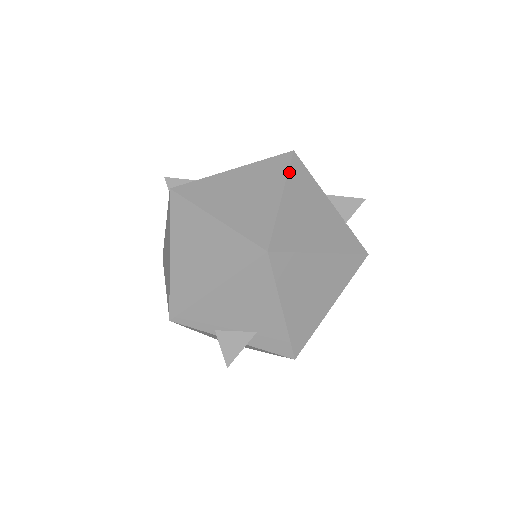
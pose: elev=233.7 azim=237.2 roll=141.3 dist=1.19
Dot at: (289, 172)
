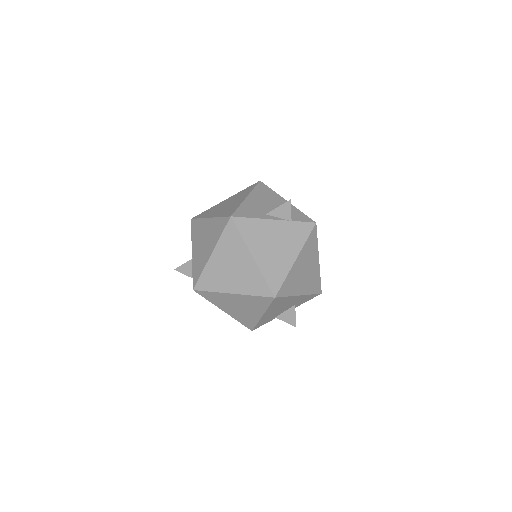
Dot at: (242, 236)
